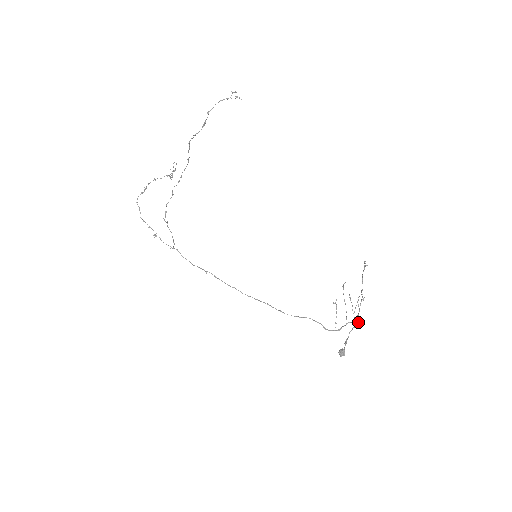
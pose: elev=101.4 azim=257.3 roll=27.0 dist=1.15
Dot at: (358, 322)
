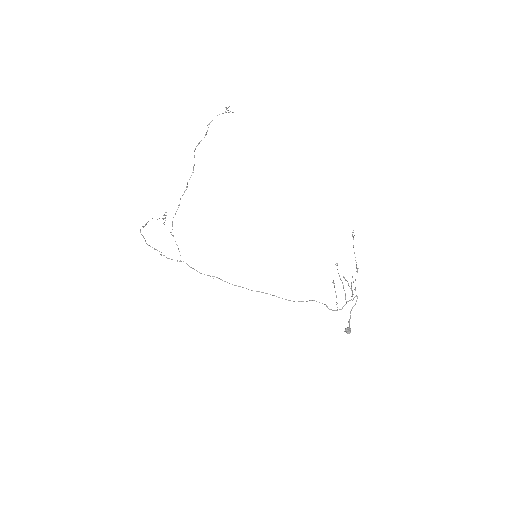
Dot at: occluded
